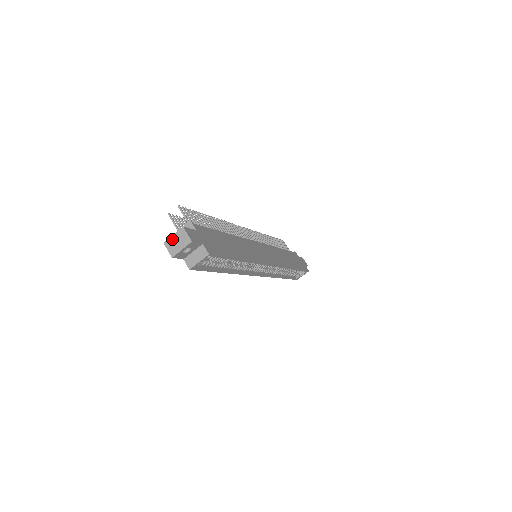
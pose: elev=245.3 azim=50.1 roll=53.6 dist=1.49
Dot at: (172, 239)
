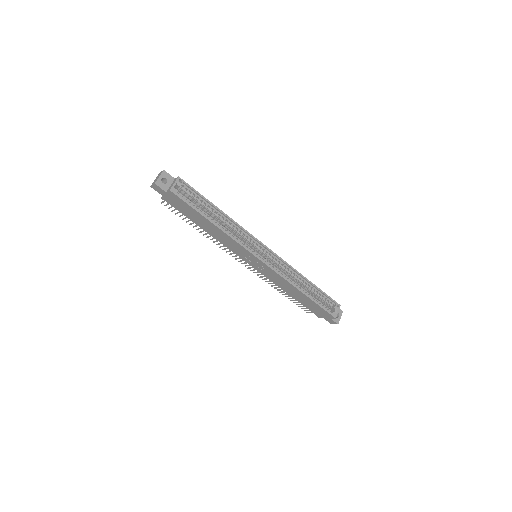
Dot at: (154, 181)
